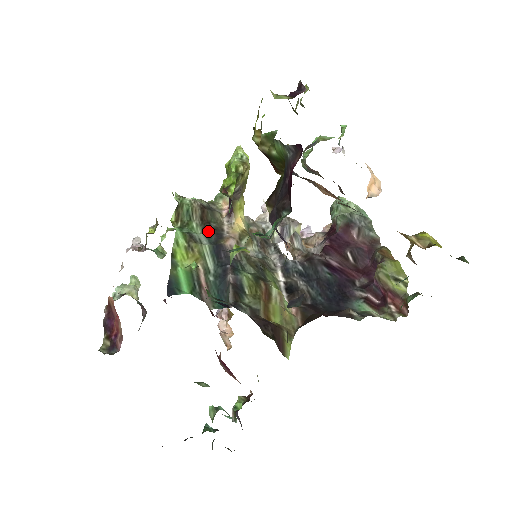
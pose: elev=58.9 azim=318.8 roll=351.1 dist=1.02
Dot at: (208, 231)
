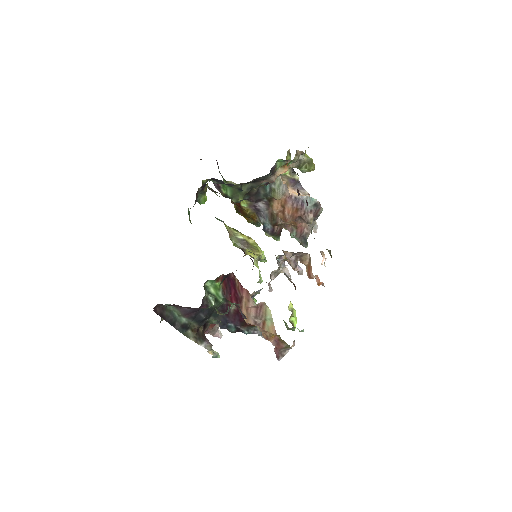
Dot at: occluded
